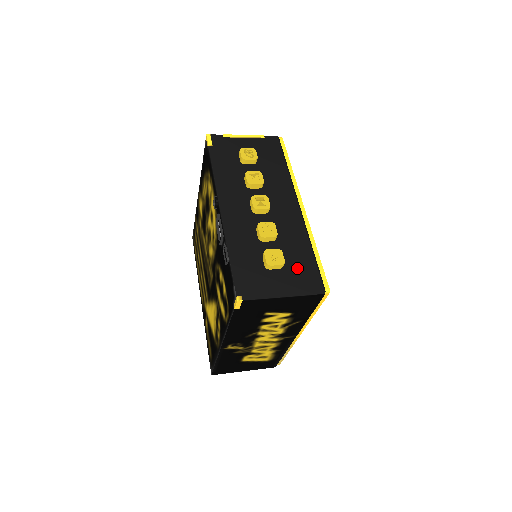
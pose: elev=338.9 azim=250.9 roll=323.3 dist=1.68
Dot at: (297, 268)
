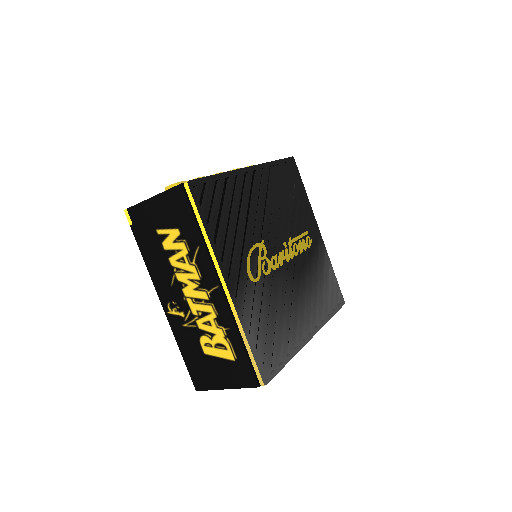
Dot at: occluded
